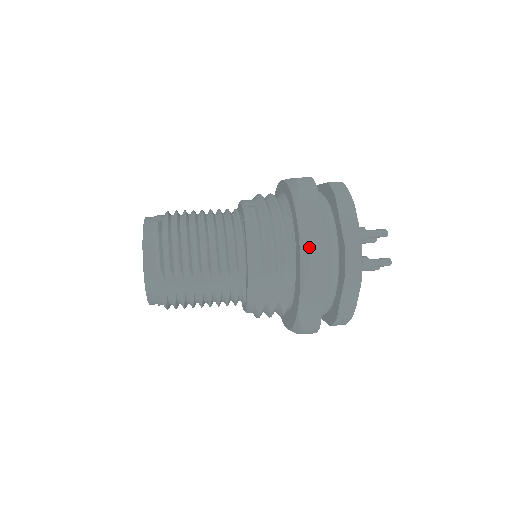
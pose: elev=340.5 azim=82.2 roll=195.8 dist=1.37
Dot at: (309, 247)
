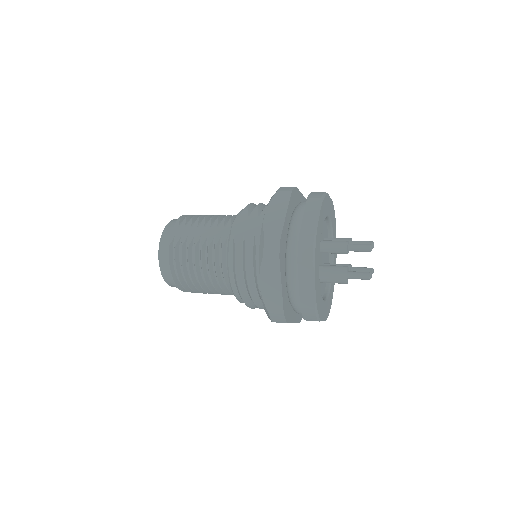
Dot at: occluded
